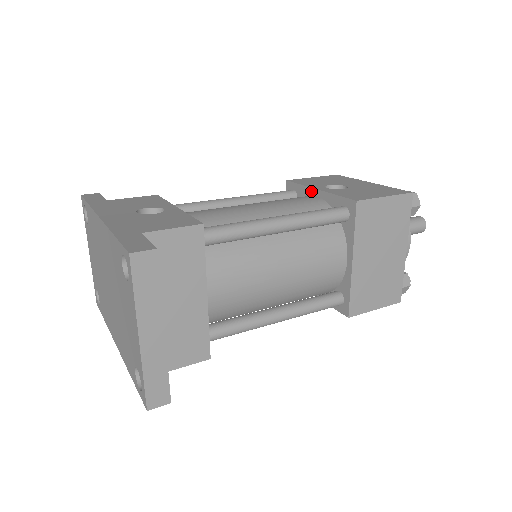
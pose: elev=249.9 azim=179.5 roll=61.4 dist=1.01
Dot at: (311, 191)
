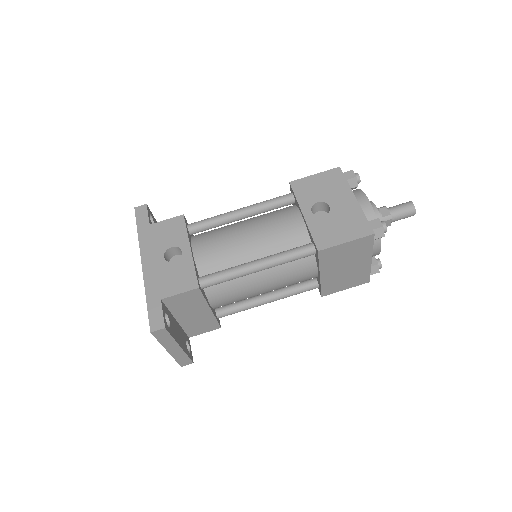
Dot at: (300, 210)
